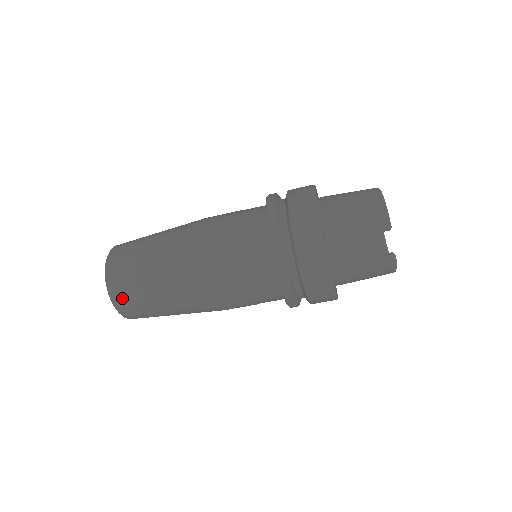
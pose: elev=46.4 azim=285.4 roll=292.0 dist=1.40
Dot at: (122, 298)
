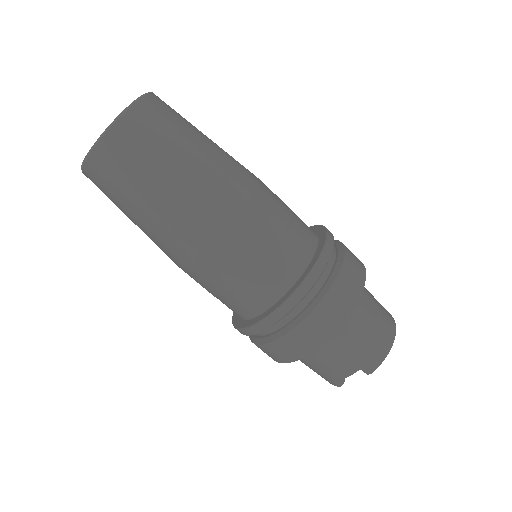
Dot at: (102, 168)
